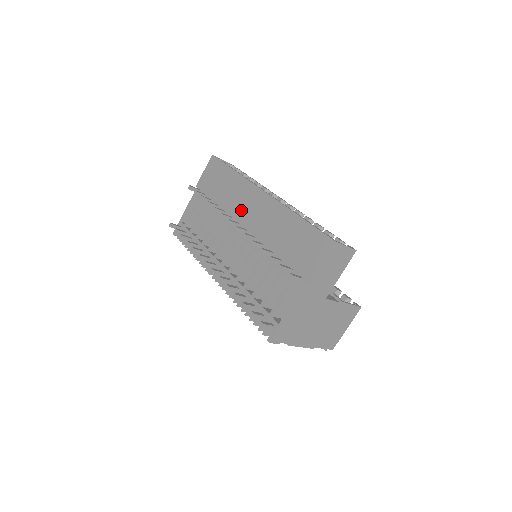
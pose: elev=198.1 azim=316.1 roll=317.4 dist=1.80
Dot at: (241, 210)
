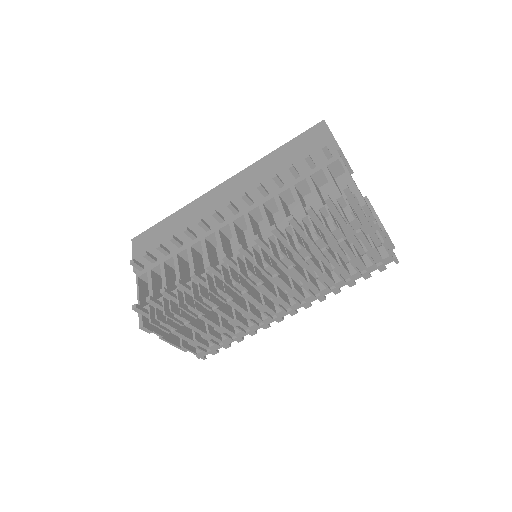
Dot at: occluded
